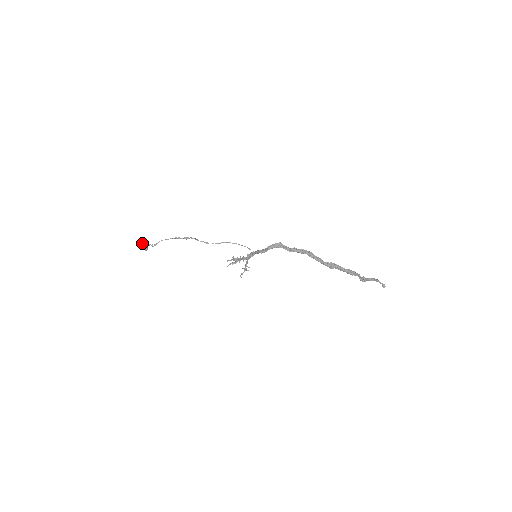
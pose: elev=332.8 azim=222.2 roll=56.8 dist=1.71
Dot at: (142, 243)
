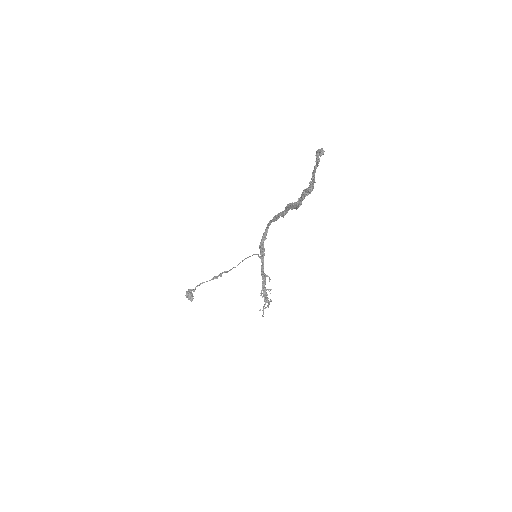
Dot at: occluded
